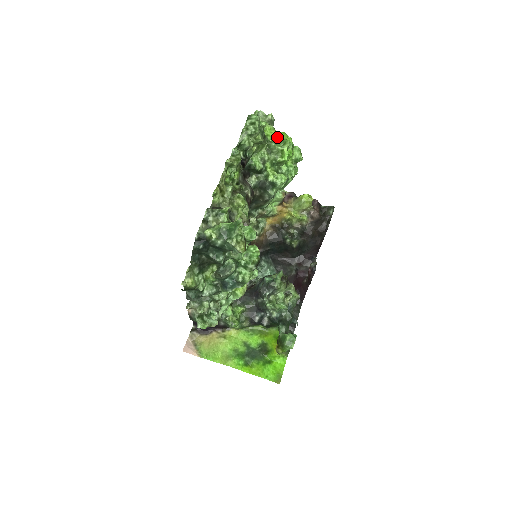
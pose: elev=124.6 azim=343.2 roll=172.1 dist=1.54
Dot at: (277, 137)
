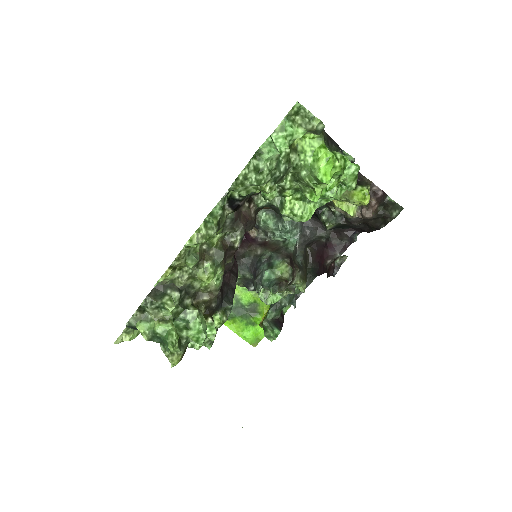
Dot at: (315, 162)
